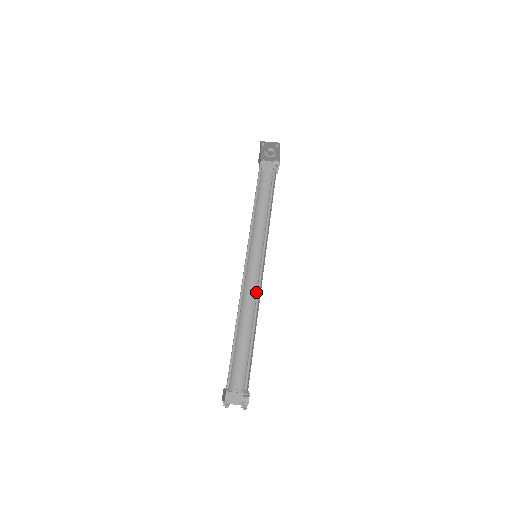
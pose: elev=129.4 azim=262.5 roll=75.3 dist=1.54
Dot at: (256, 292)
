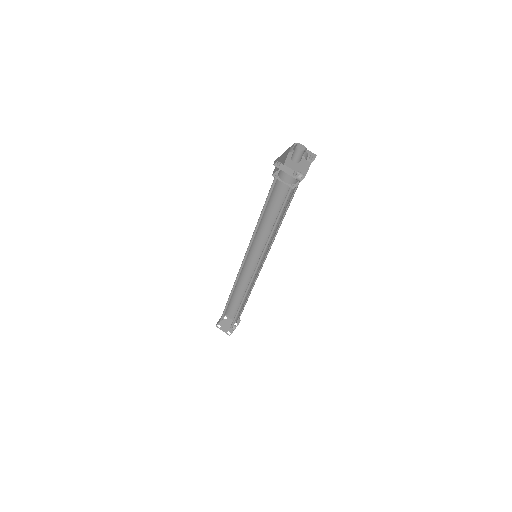
Dot at: occluded
